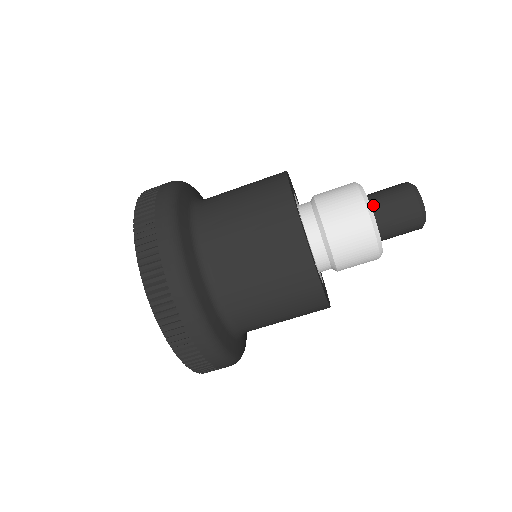
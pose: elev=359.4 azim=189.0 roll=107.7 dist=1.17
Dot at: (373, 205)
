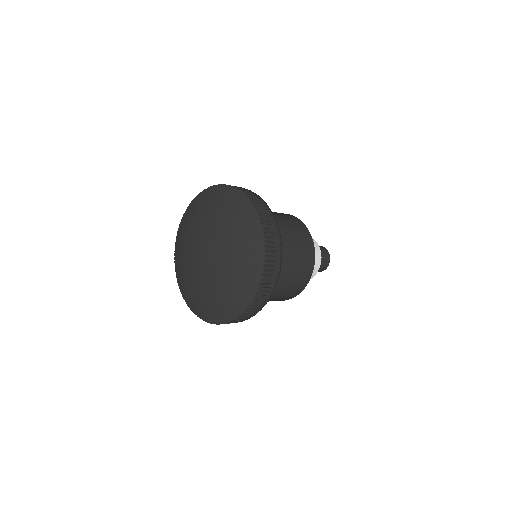
Dot at: occluded
